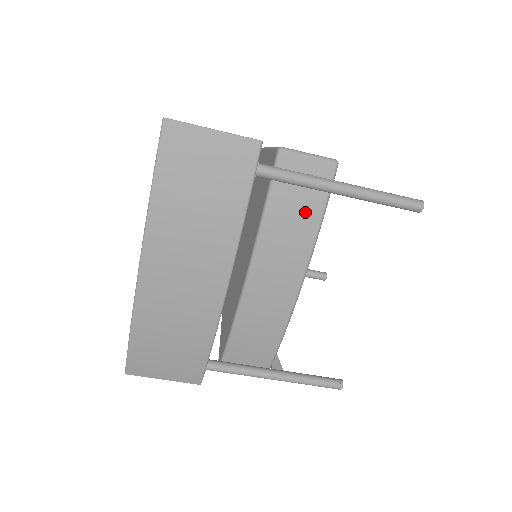
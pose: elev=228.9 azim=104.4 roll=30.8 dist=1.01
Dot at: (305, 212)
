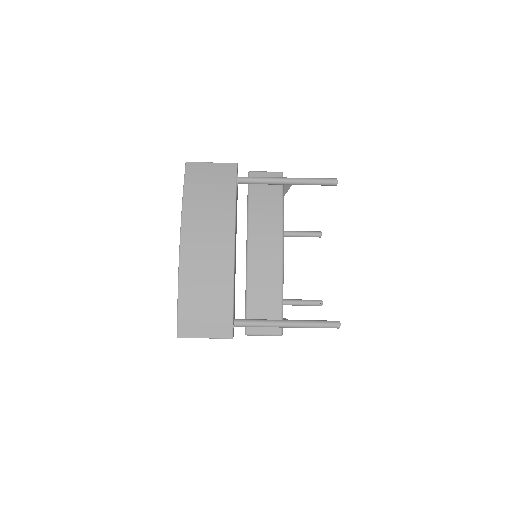
Dot at: (271, 198)
